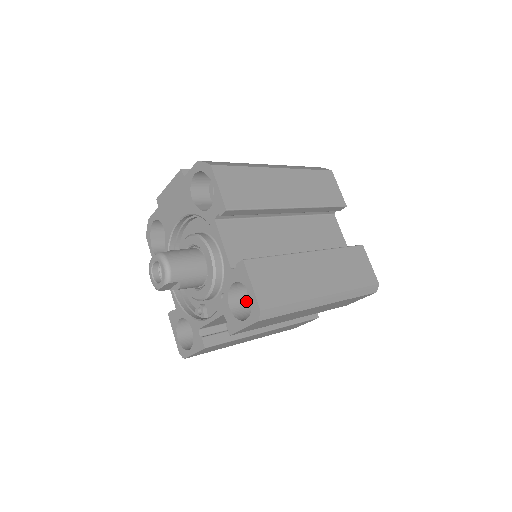
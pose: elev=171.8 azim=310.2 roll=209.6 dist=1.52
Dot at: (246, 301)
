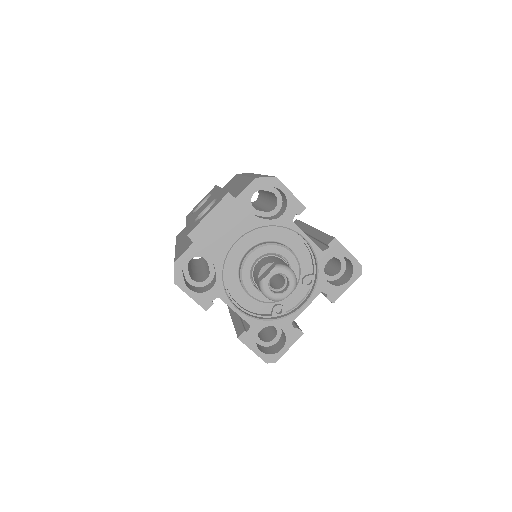
Dot at: occluded
